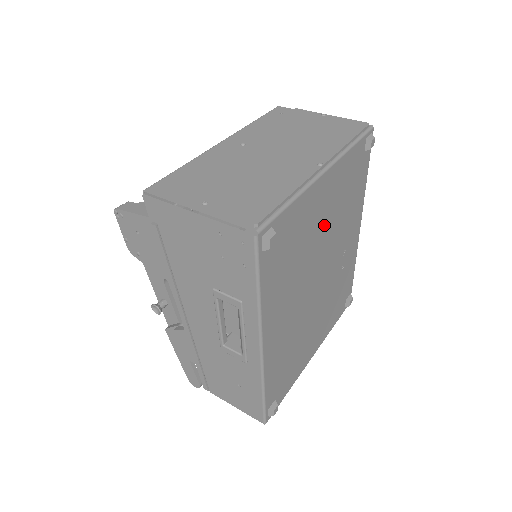
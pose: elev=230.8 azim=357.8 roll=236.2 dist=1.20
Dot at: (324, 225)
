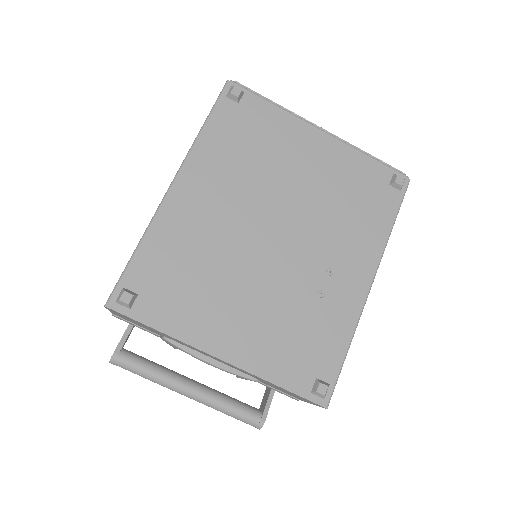
Dot at: (305, 180)
